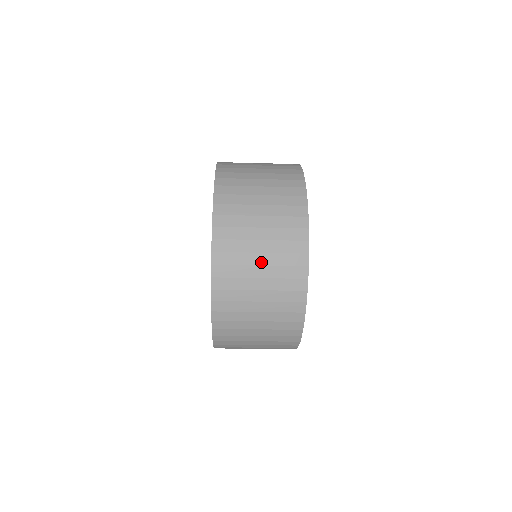
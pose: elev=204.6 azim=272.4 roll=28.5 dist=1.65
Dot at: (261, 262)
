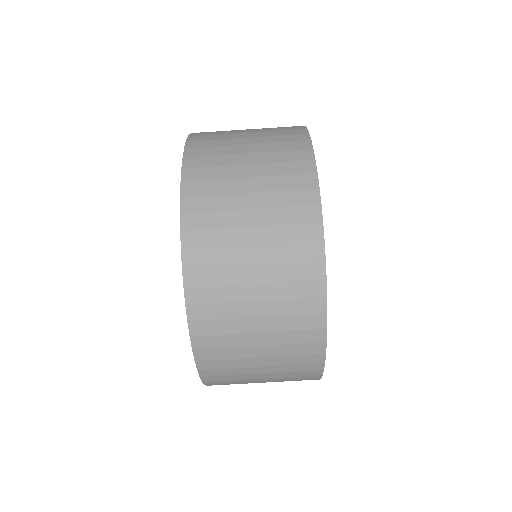
Dot at: occluded
